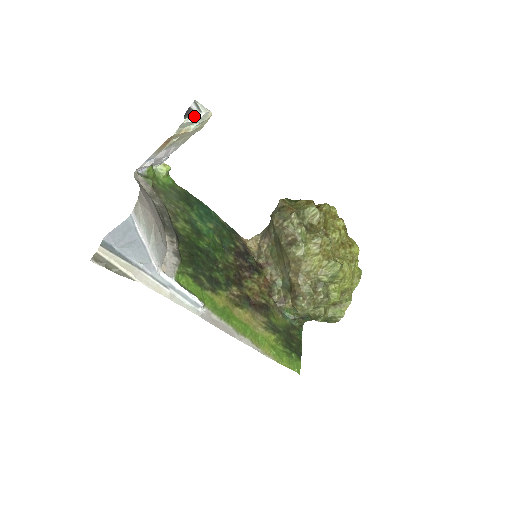
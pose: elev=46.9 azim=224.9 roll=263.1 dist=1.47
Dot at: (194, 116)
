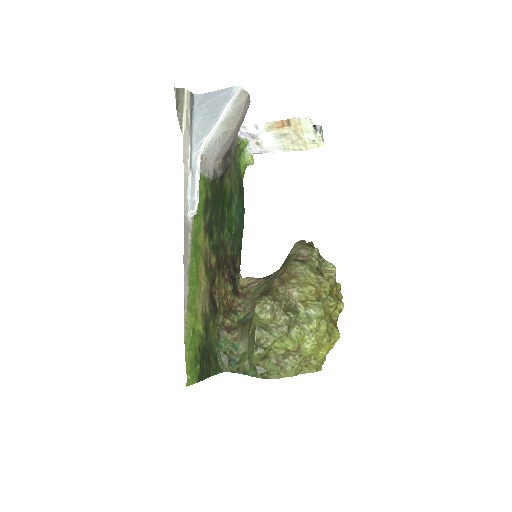
Dot at: (314, 129)
